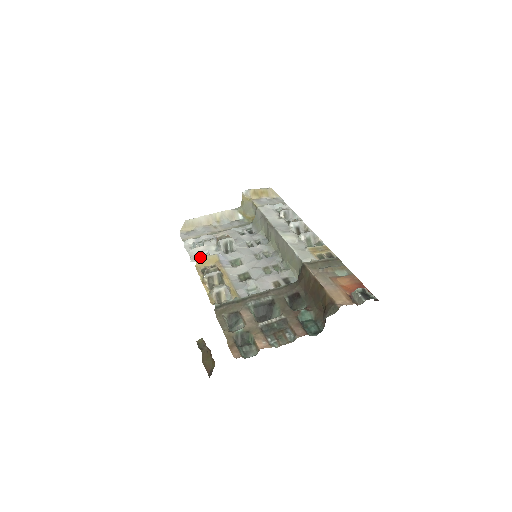
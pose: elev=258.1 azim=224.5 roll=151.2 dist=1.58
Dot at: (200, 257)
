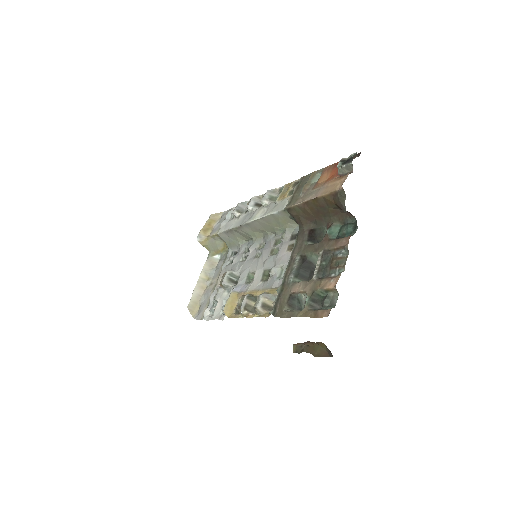
Dot at: (224, 308)
